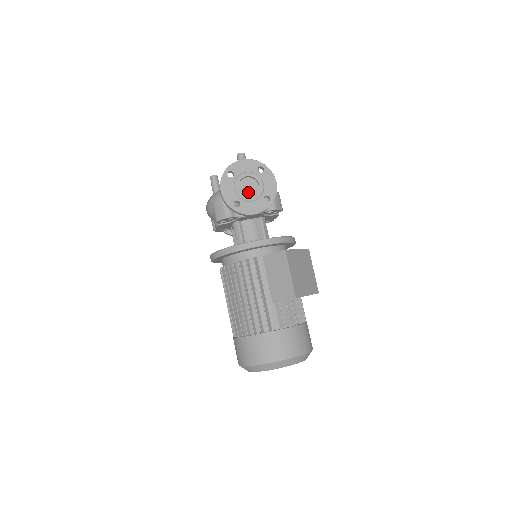
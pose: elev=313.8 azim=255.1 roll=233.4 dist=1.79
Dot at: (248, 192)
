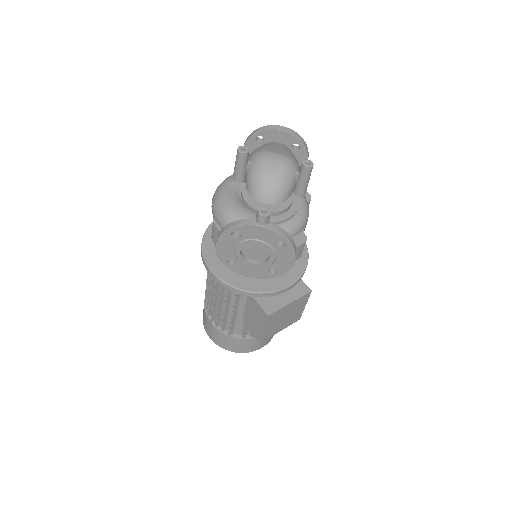
Dot at: (253, 254)
